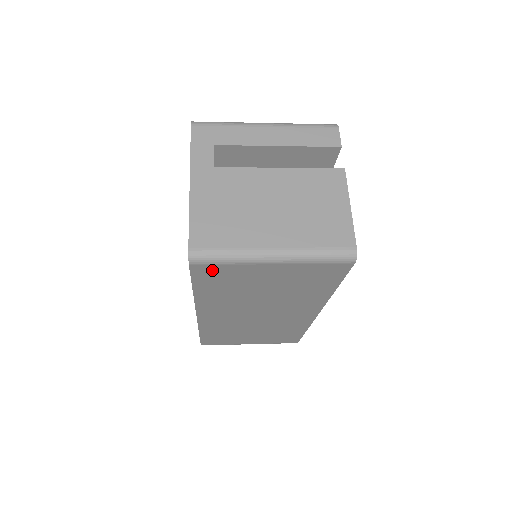
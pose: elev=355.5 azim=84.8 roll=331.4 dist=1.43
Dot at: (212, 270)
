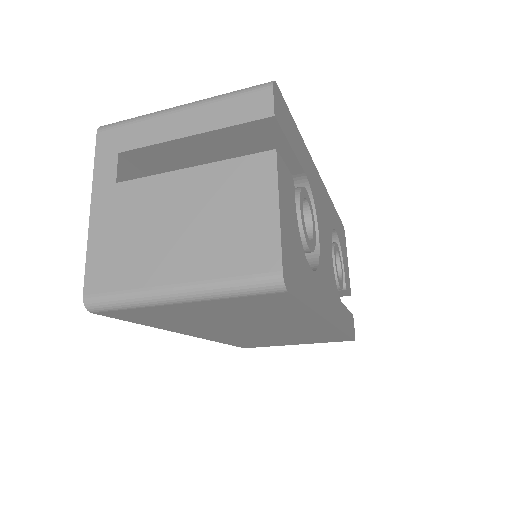
Dot at: (126, 313)
